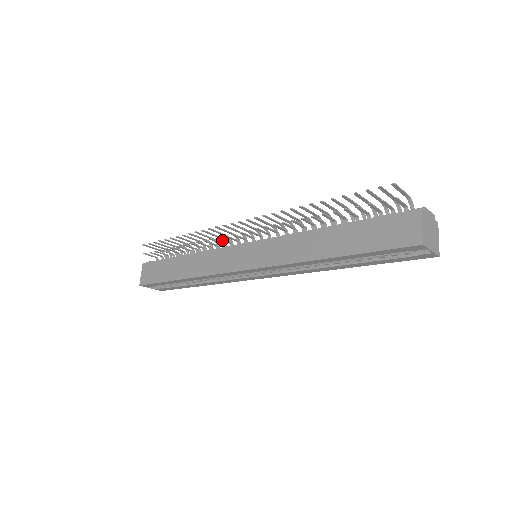
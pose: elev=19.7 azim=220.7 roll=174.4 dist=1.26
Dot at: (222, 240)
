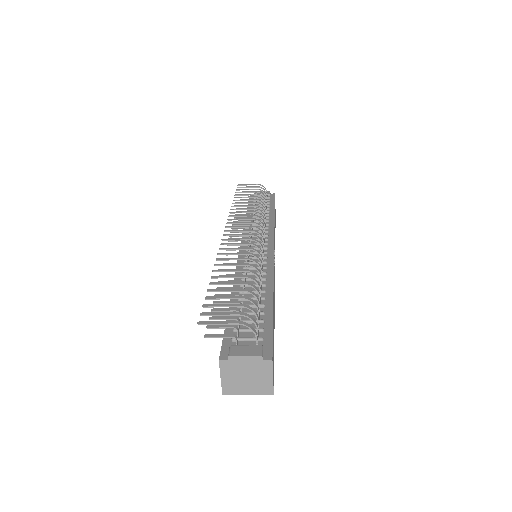
Dot at: (258, 213)
